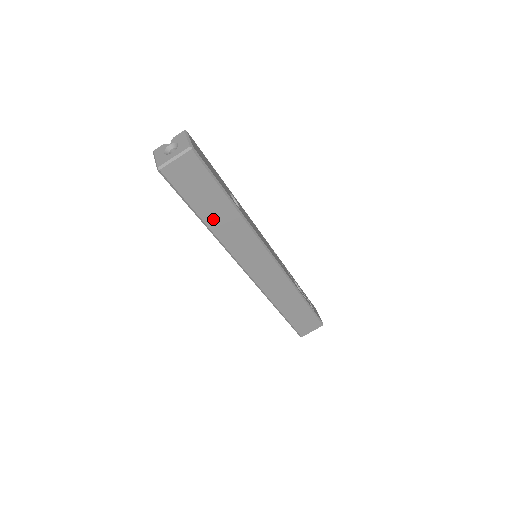
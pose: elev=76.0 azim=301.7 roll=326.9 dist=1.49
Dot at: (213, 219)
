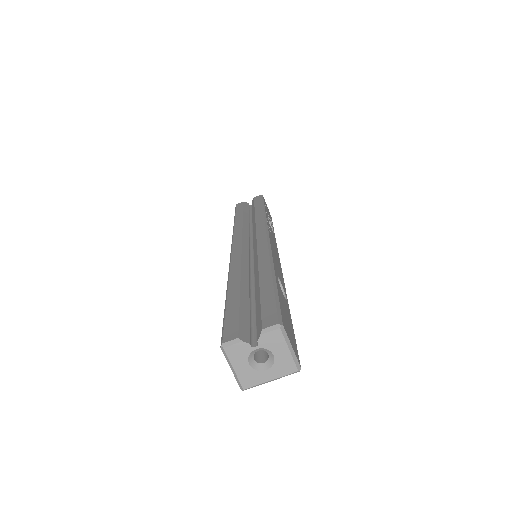
Dot at: occluded
